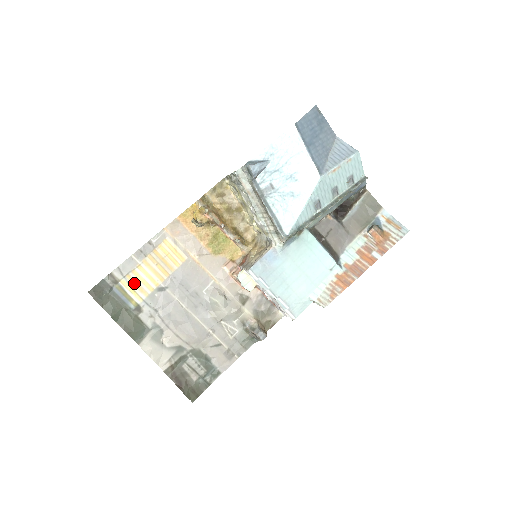
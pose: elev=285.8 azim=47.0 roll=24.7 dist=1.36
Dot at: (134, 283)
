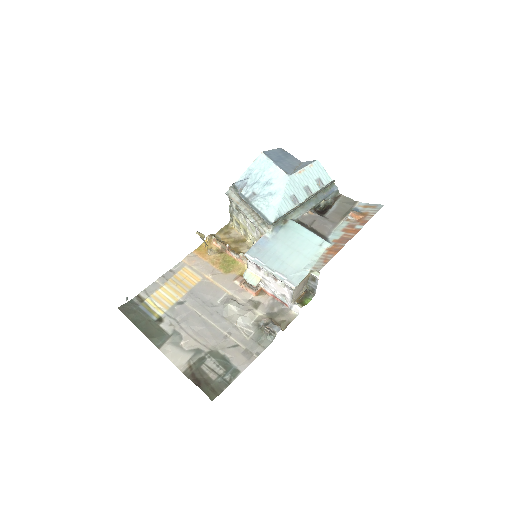
Dot at: (157, 300)
